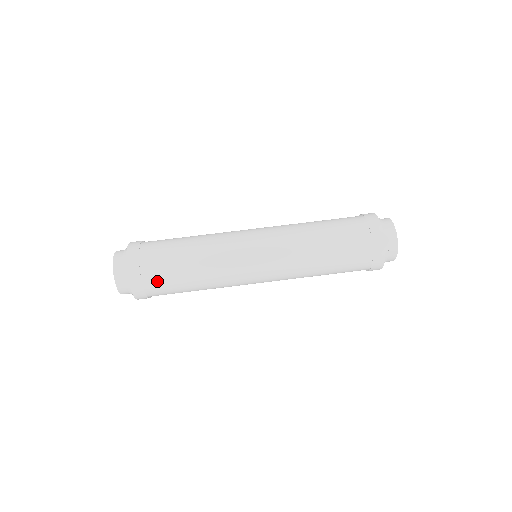
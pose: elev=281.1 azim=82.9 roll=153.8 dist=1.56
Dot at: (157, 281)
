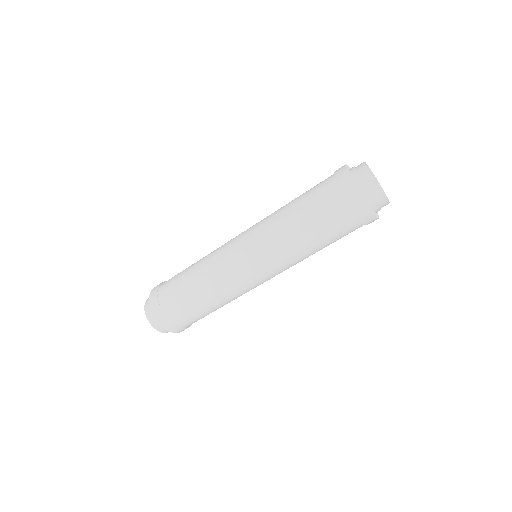
Dot at: occluded
